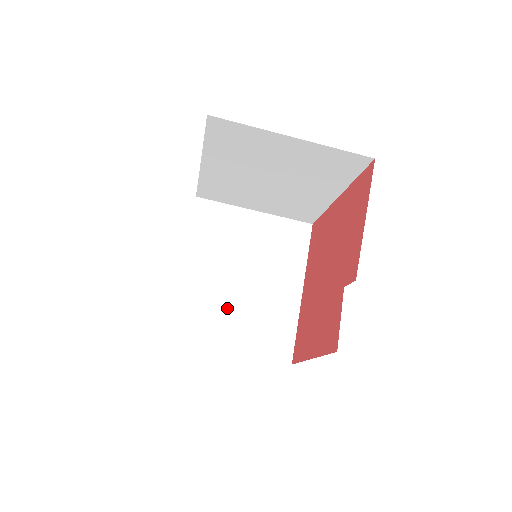
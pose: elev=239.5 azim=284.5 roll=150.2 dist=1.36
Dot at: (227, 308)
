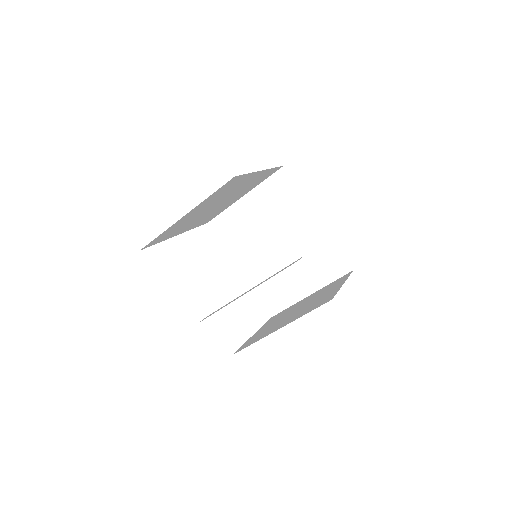
Dot at: (286, 271)
